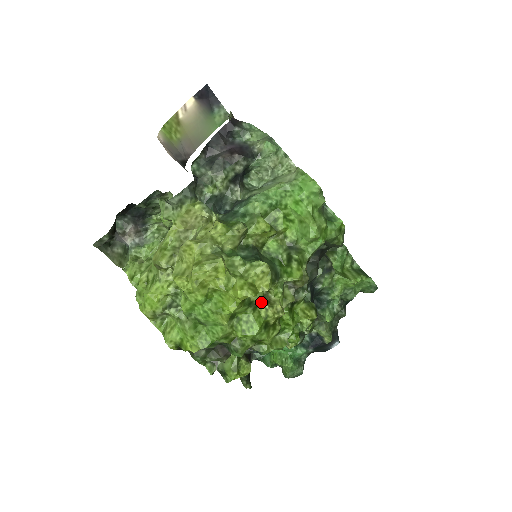
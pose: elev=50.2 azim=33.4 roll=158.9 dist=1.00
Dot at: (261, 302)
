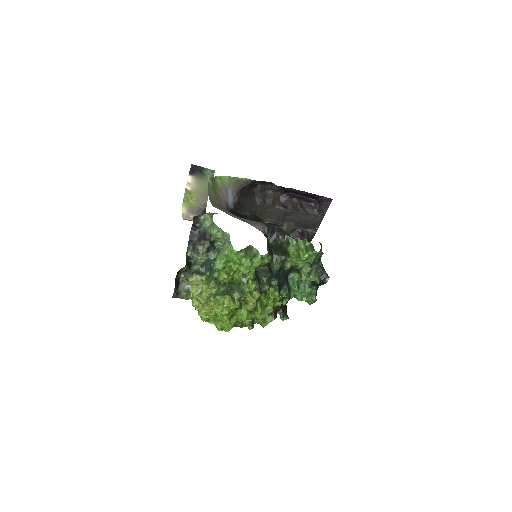
Dot at: (243, 304)
